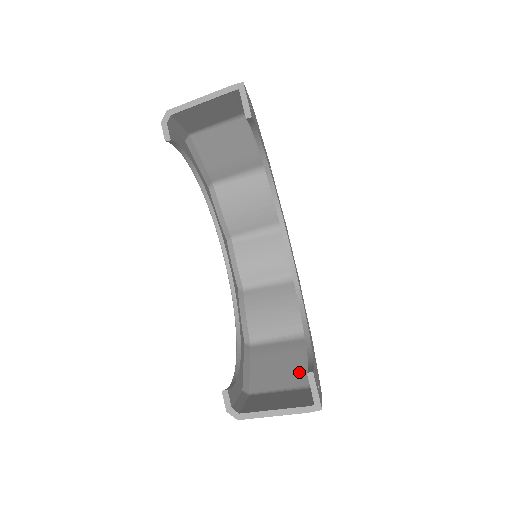
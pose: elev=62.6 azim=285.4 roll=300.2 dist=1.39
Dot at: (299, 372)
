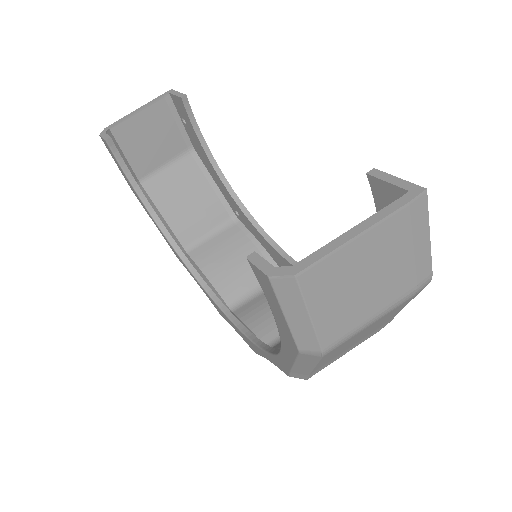
Dot at: occluded
